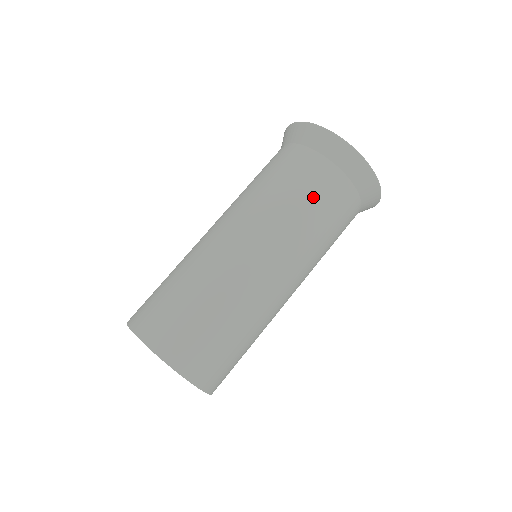
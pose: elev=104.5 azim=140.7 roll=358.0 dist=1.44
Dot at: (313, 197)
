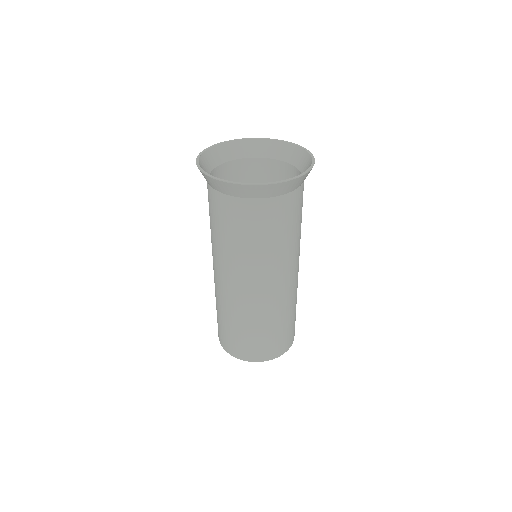
Dot at: (242, 231)
